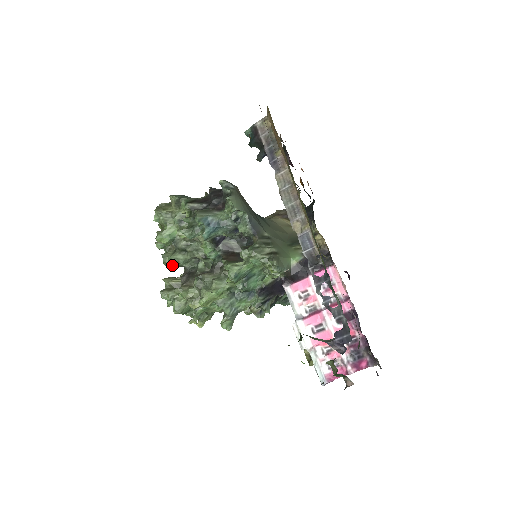
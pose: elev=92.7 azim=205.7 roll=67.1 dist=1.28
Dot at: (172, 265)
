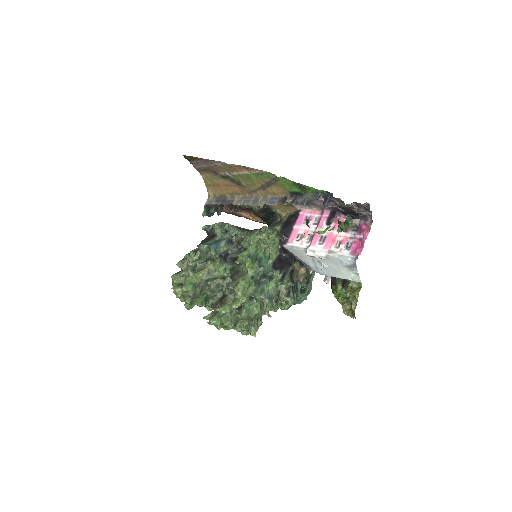
Dot at: (204, 298)
